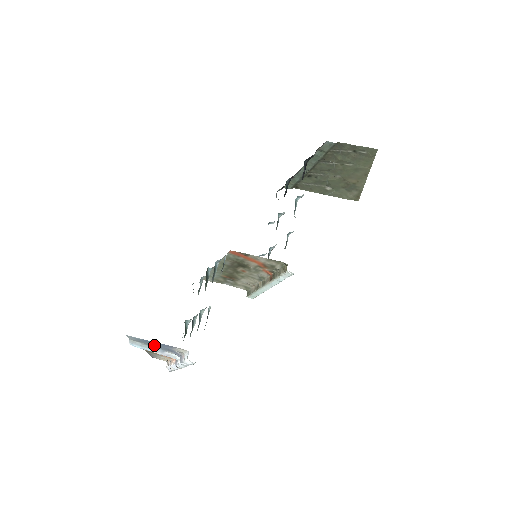
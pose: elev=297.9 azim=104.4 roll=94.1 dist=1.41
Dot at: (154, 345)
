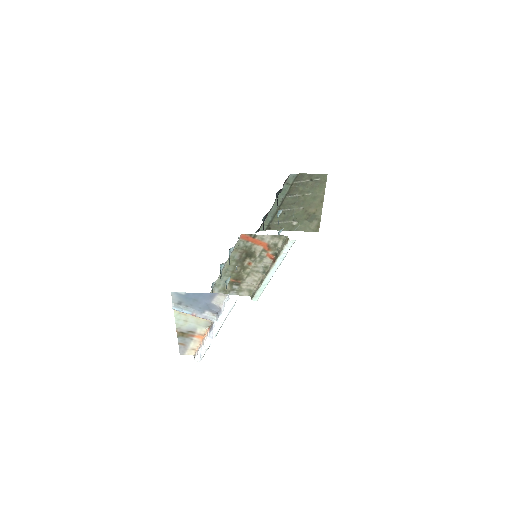
Dot at: (194, 304)
